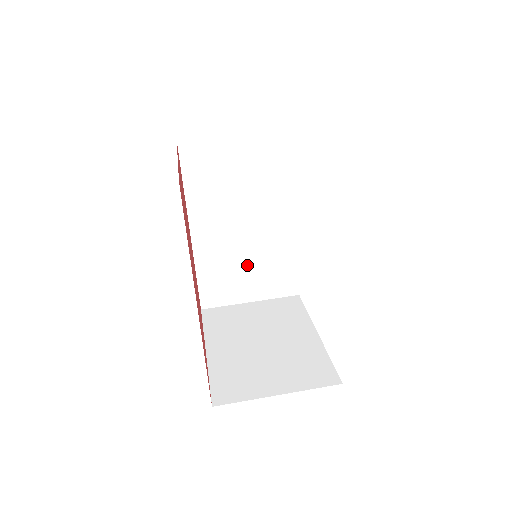
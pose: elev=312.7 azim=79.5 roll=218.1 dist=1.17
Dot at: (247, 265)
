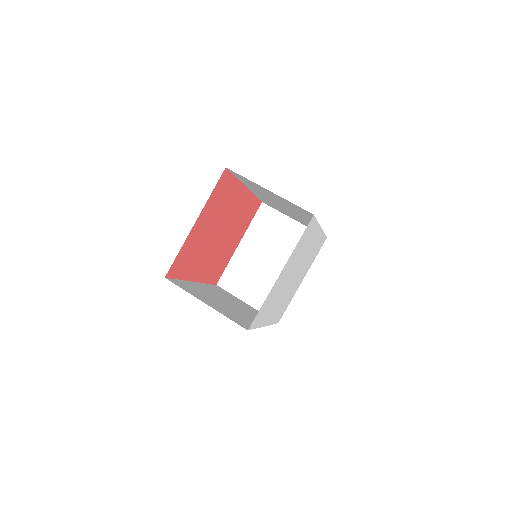
Dot at: occluded
